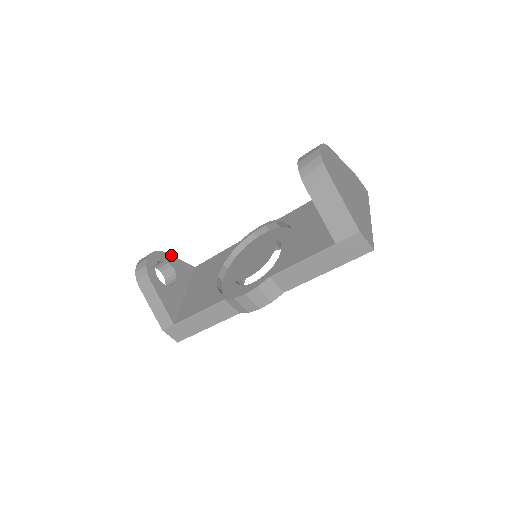
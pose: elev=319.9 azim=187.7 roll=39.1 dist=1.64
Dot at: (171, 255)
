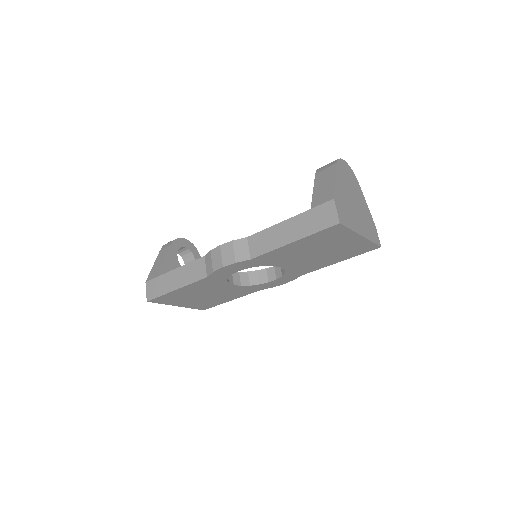
Dot at: occluded
